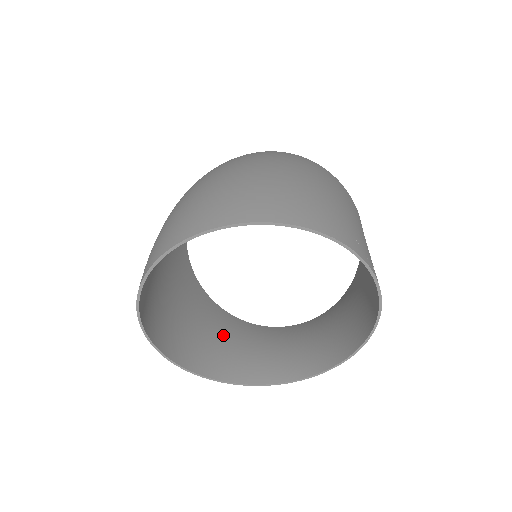
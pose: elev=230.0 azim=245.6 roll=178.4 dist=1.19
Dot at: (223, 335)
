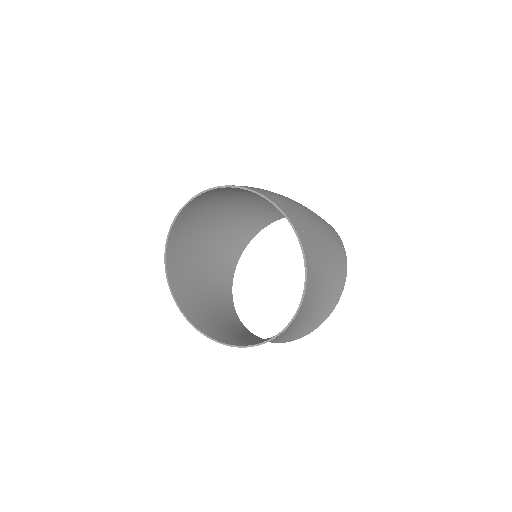
Dot at: (228, 325)
